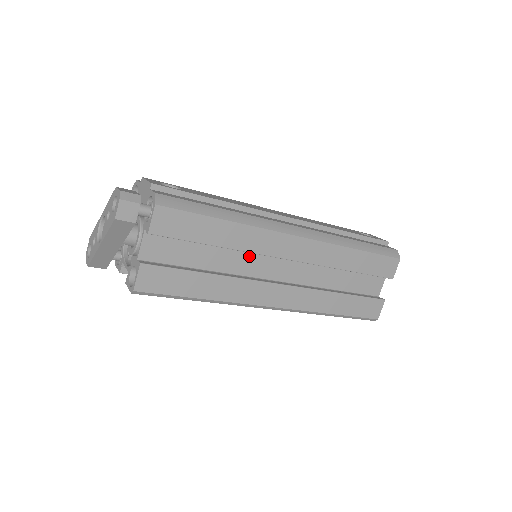
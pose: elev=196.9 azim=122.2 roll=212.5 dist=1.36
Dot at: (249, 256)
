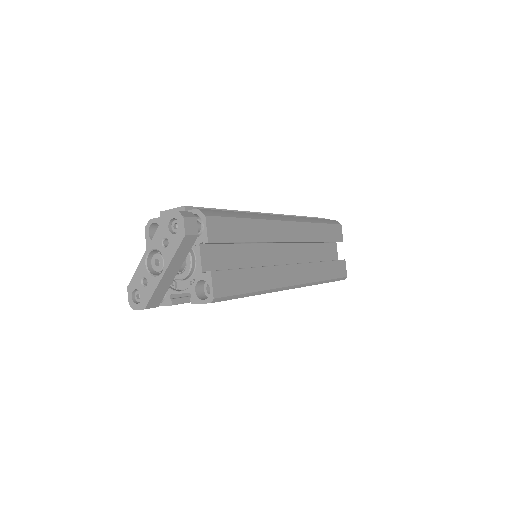
Dot at: (264, 249)
